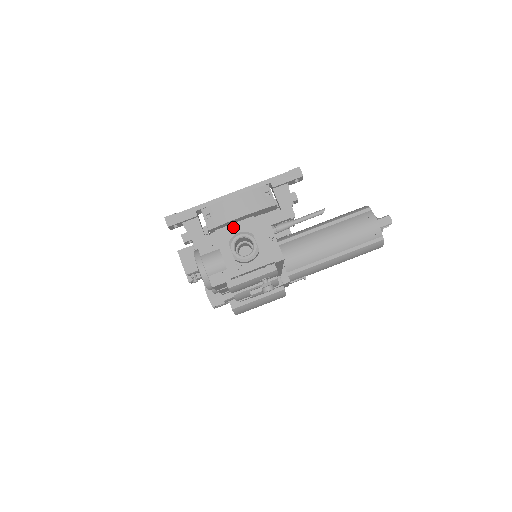
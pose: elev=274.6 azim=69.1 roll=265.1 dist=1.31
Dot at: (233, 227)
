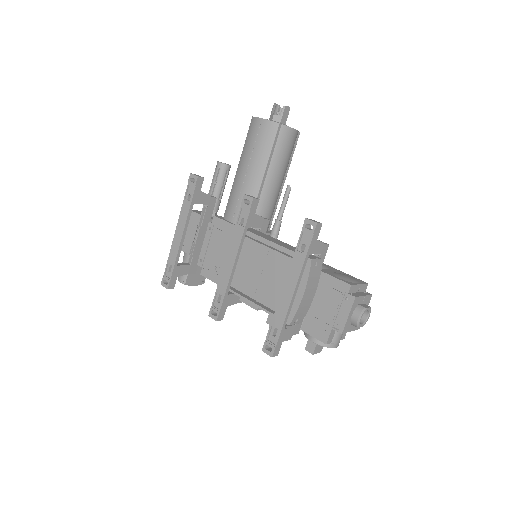
Dot at: occluded
